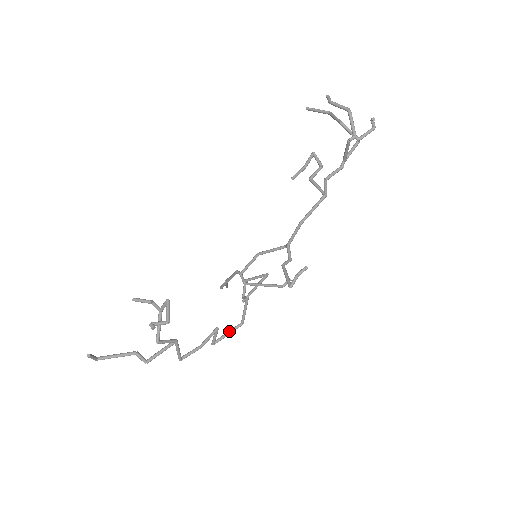
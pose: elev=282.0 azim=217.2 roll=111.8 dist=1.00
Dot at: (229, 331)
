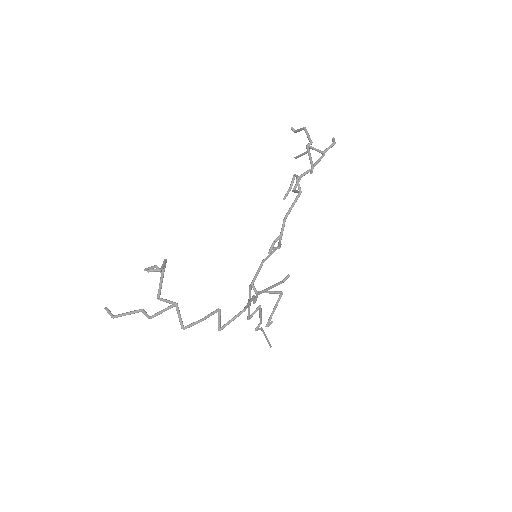
Dot at: (233, 317)
